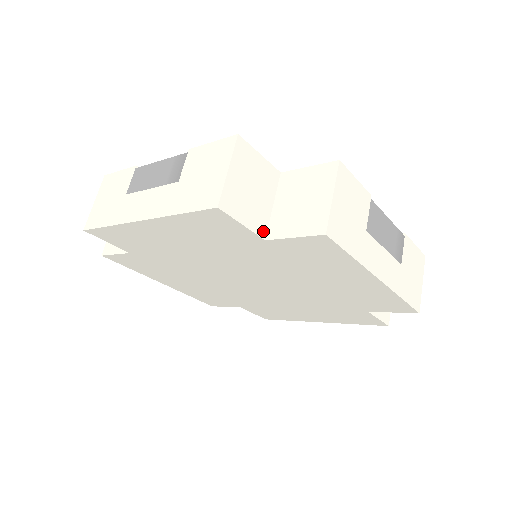
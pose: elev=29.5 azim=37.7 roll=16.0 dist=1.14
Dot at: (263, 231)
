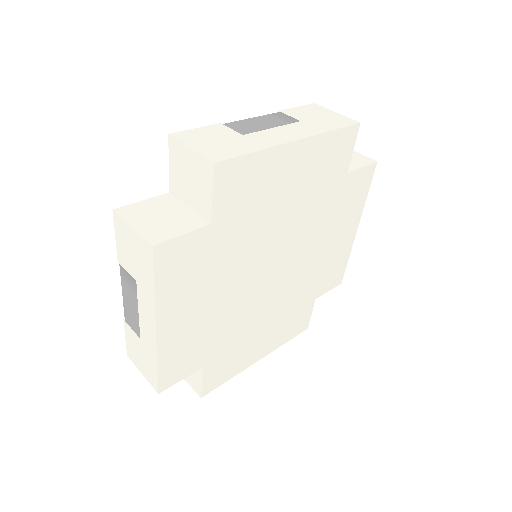
Dot at: occluded
